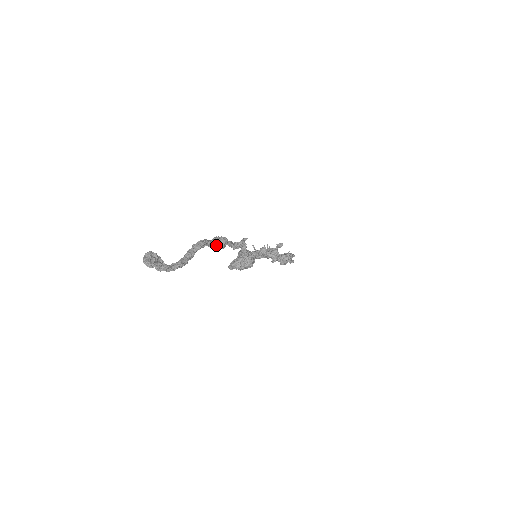
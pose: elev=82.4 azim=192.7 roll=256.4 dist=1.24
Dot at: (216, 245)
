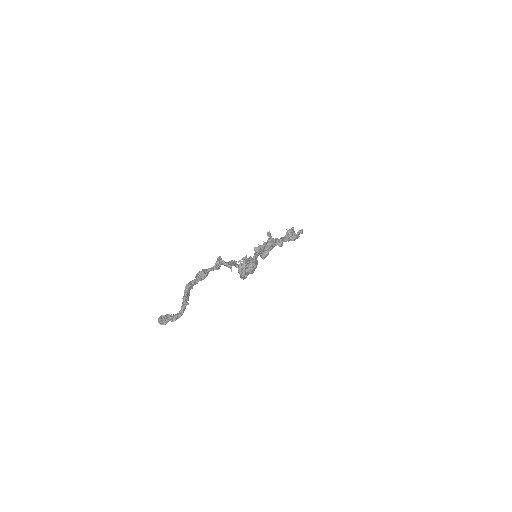
Dot at: (200, 279)
